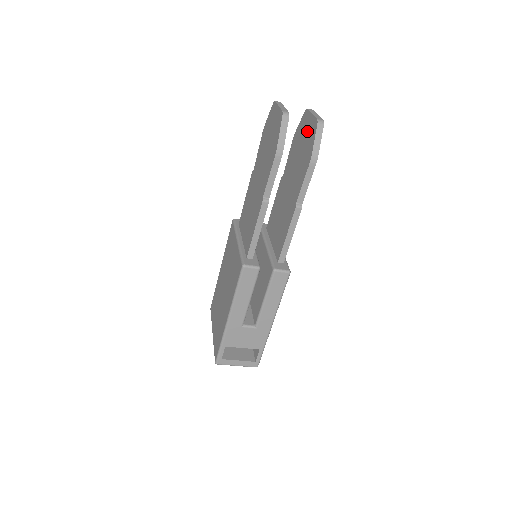
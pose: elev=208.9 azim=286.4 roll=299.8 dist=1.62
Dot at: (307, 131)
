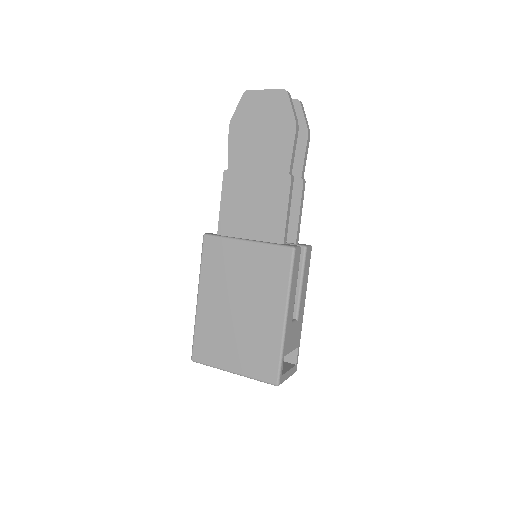
Dot at: occluded
